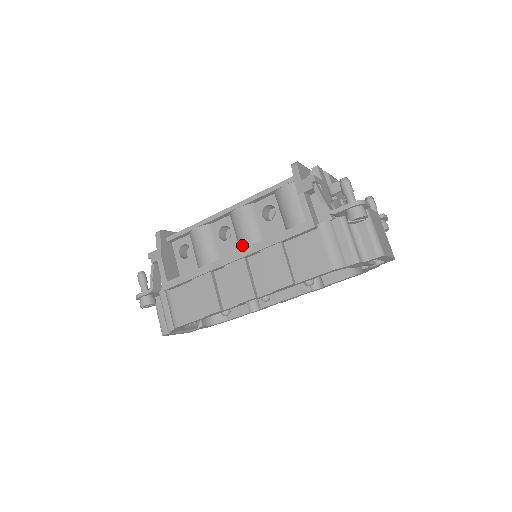
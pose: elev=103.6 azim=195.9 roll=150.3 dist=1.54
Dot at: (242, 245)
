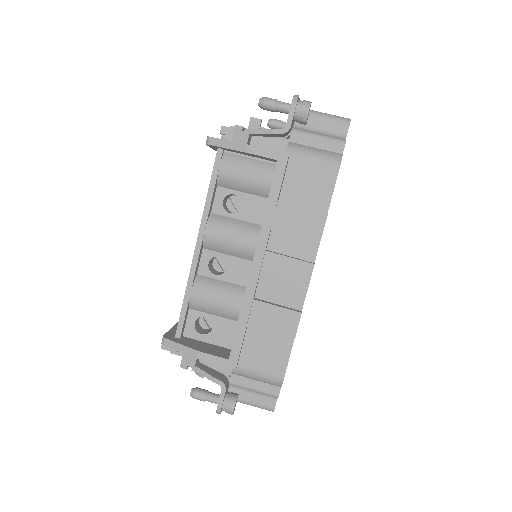
Dot at: (246, 252)
